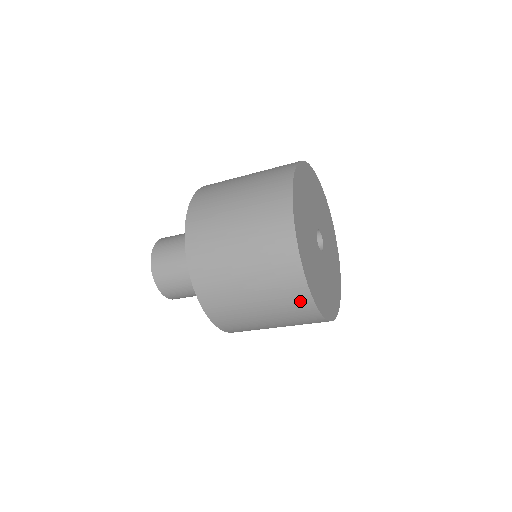
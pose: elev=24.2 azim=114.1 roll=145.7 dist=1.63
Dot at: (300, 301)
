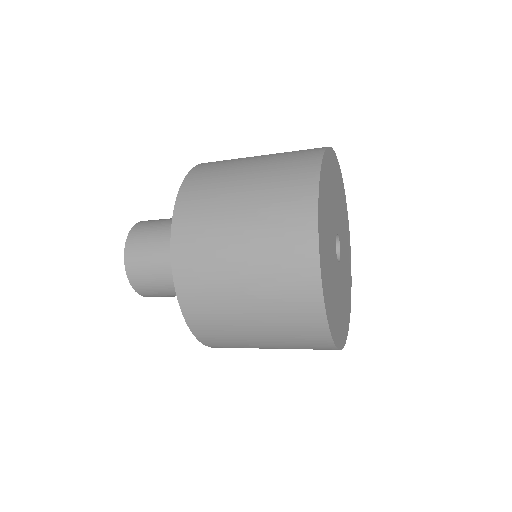
Dot at: (318, 344)
